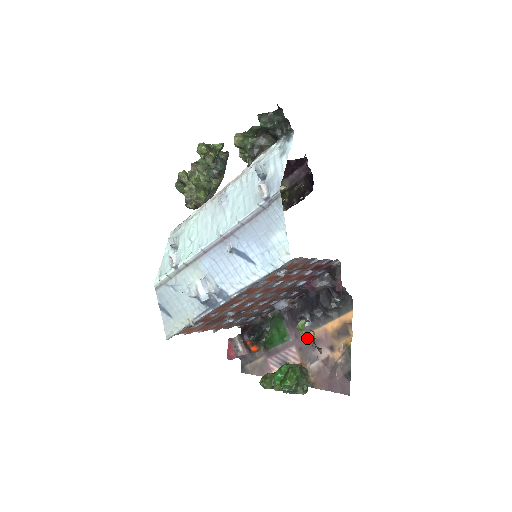
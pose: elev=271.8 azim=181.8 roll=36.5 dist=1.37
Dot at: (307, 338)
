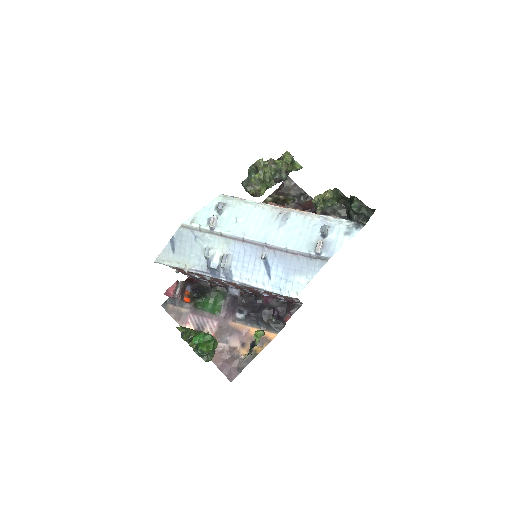
Dot at: (232, 325)
